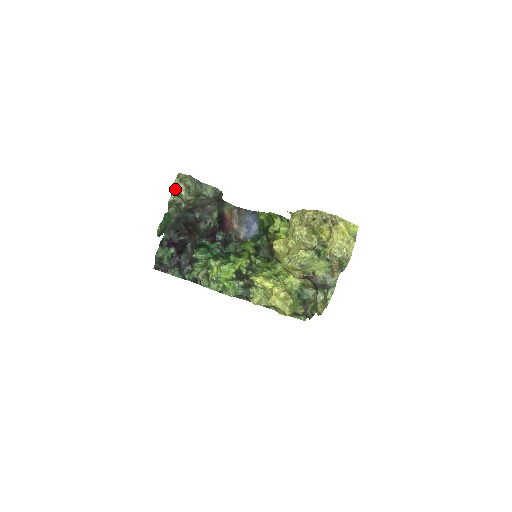
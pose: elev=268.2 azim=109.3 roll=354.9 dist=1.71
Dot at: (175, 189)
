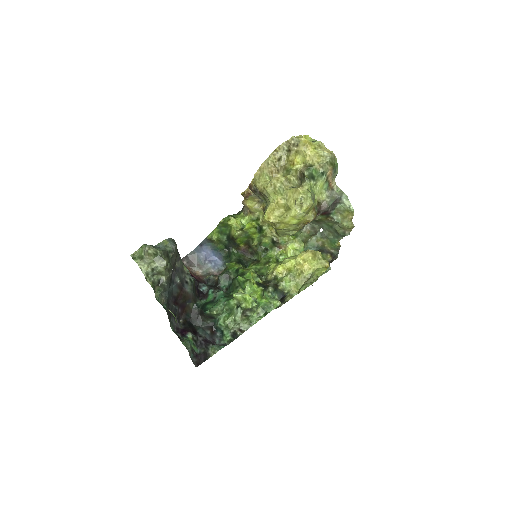
Dot at: (145, 269)
